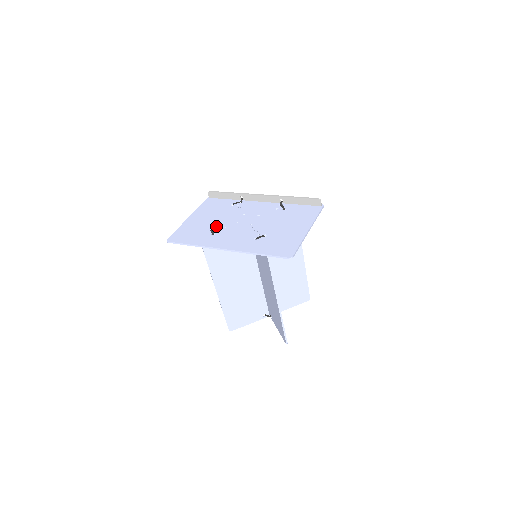
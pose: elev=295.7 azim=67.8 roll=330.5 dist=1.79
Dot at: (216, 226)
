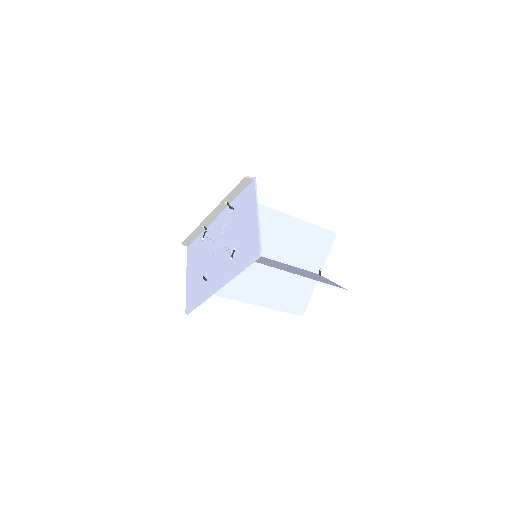
Dot at: (204, 271)
